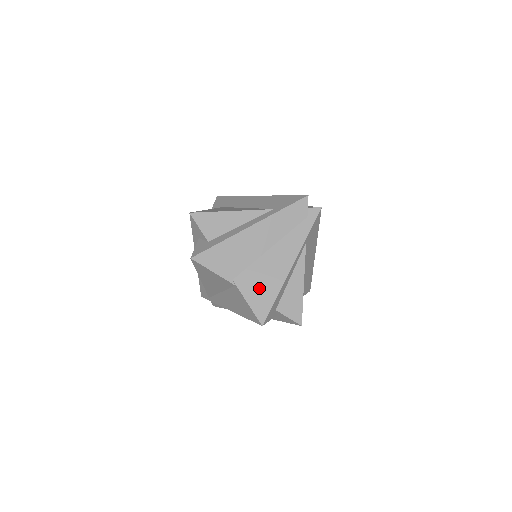
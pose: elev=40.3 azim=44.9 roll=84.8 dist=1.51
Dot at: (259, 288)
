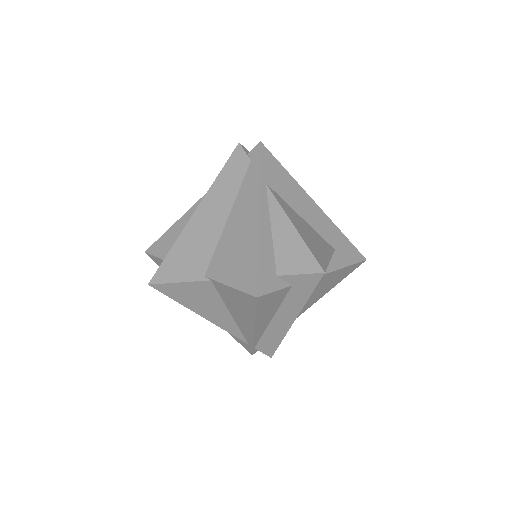
Dot at: (235, 262)
